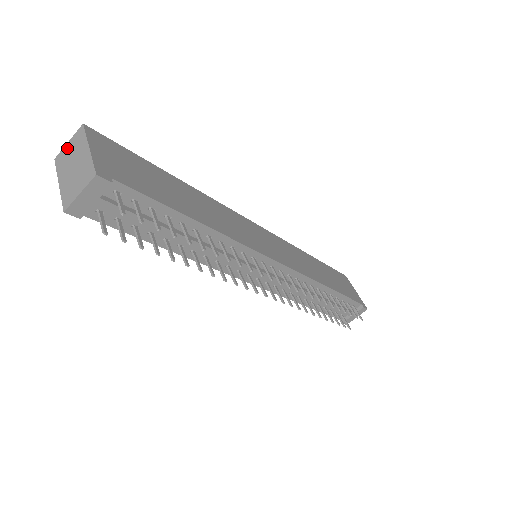
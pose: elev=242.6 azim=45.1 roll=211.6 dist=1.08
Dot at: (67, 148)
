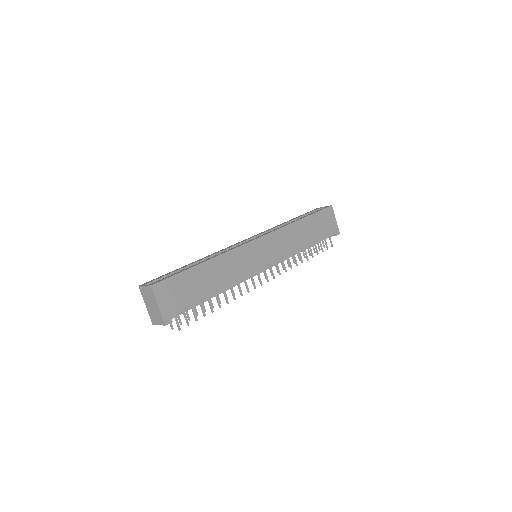
Dot at: (145, 289)
